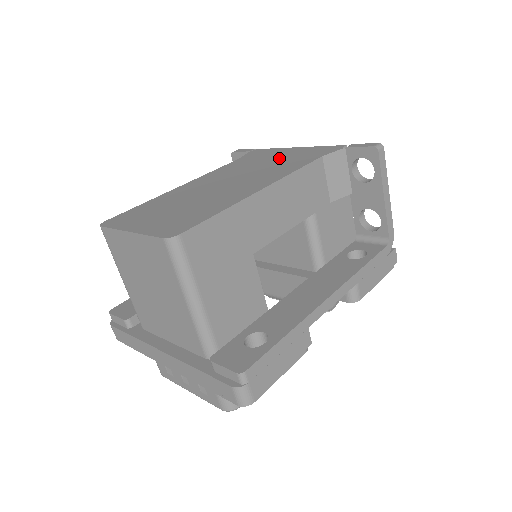
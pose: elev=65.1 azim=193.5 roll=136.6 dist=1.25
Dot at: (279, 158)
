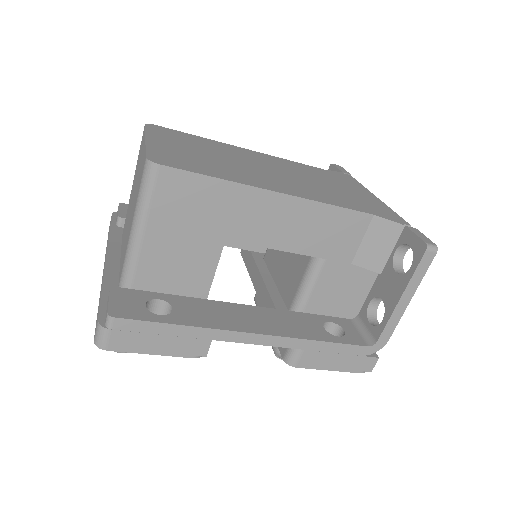
Dot at: (345, 190)
